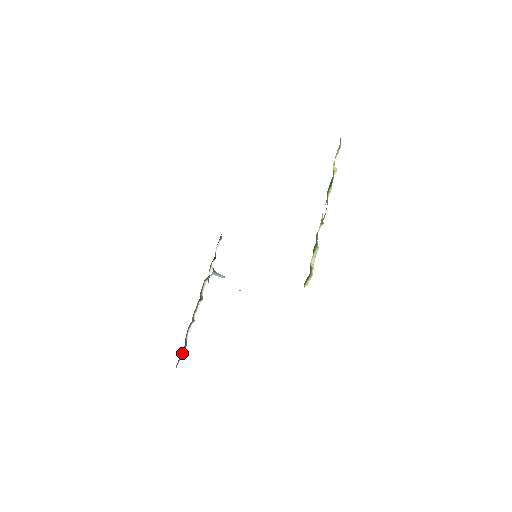
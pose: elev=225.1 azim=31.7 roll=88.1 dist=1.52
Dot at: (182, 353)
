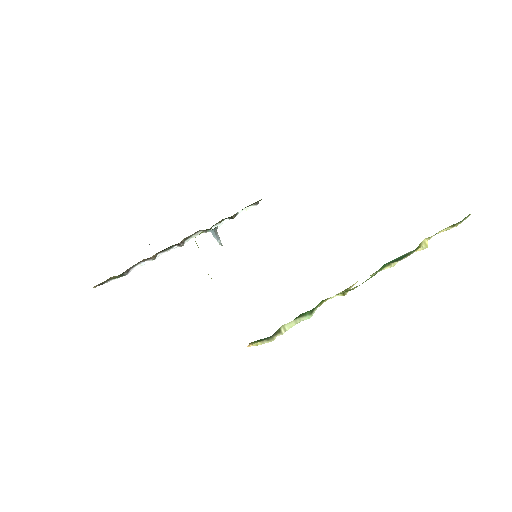
Dot at: (114, 279)
